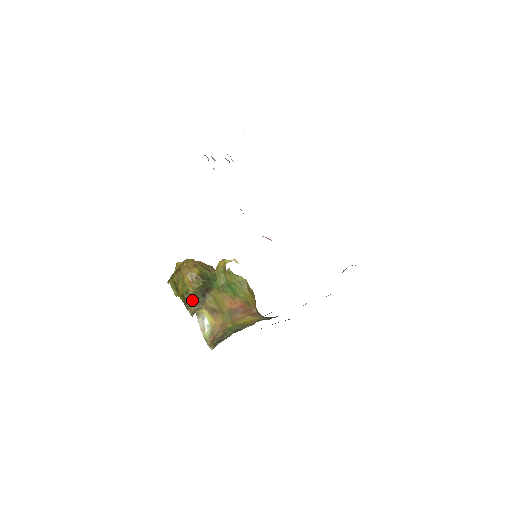
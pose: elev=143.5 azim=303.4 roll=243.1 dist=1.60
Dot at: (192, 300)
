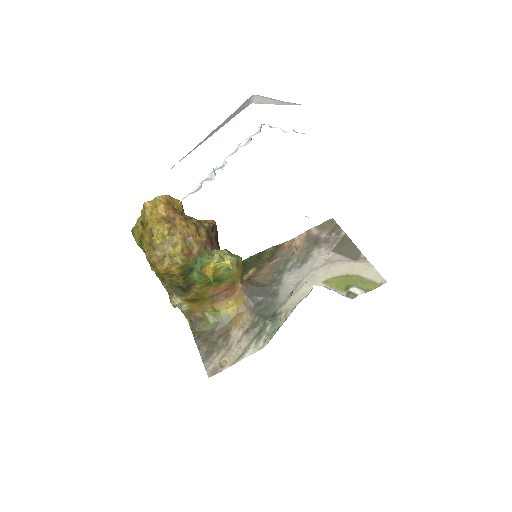
Dot at: (169, 288)
